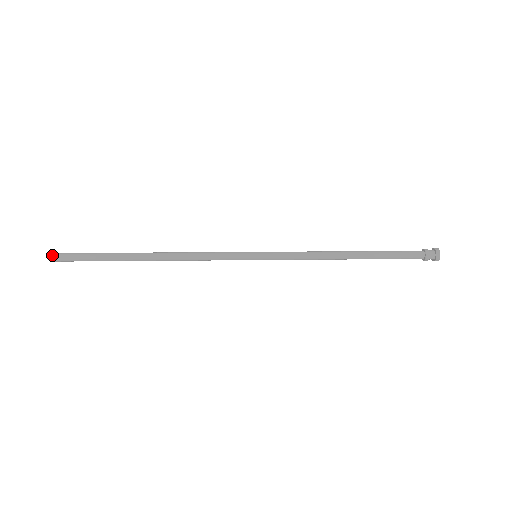
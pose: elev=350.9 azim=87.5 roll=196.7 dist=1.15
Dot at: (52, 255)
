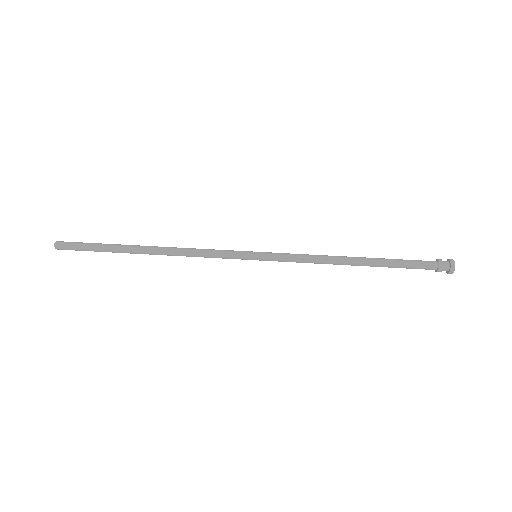
Dot at: (55, 247)
